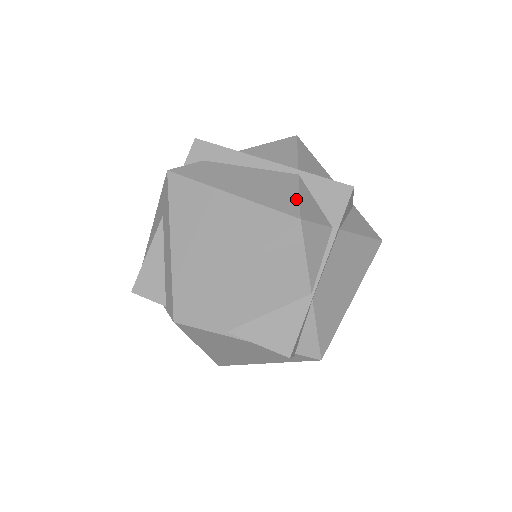
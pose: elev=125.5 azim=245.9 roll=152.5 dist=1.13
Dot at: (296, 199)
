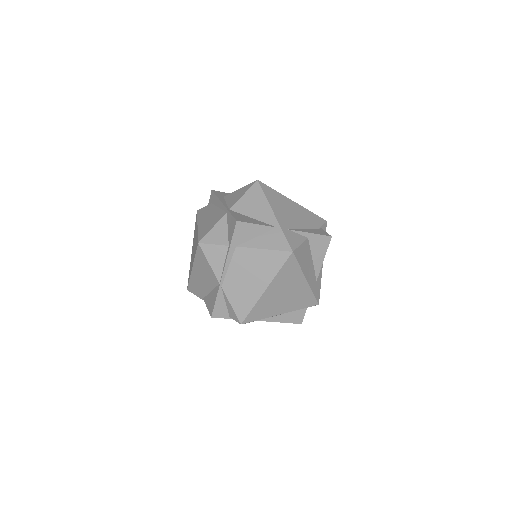
Dot at: (209, 230)
